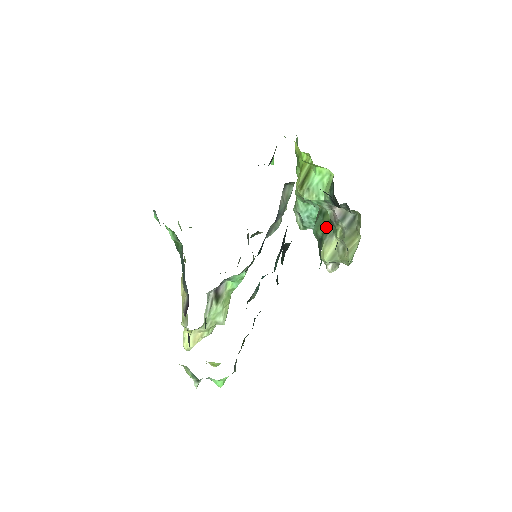
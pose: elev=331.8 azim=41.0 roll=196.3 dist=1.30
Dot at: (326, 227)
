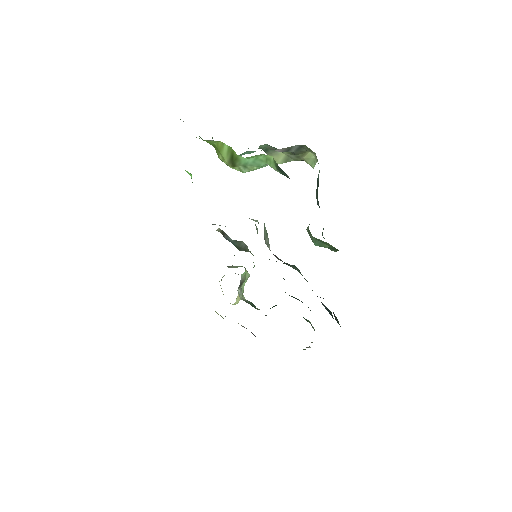
Dot at: (332, 248)
